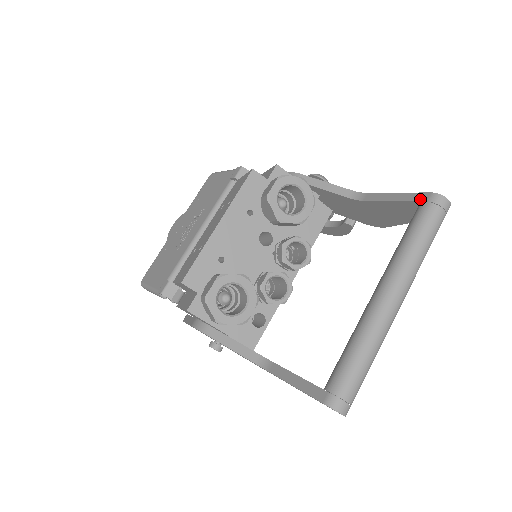
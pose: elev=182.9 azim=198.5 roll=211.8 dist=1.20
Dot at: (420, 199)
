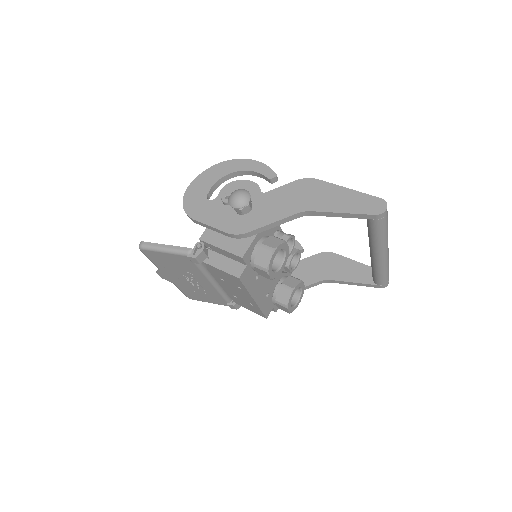
Dot at: (369, 219)
